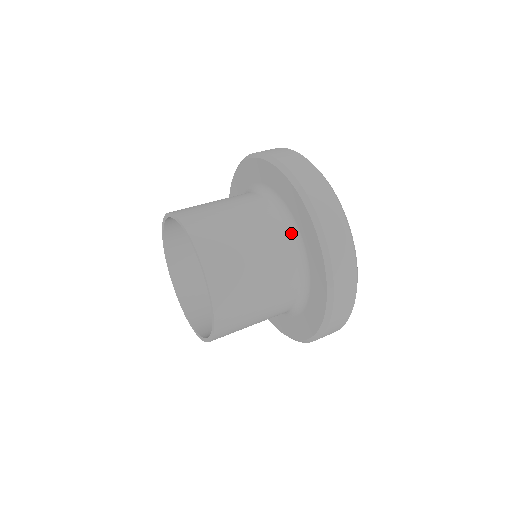
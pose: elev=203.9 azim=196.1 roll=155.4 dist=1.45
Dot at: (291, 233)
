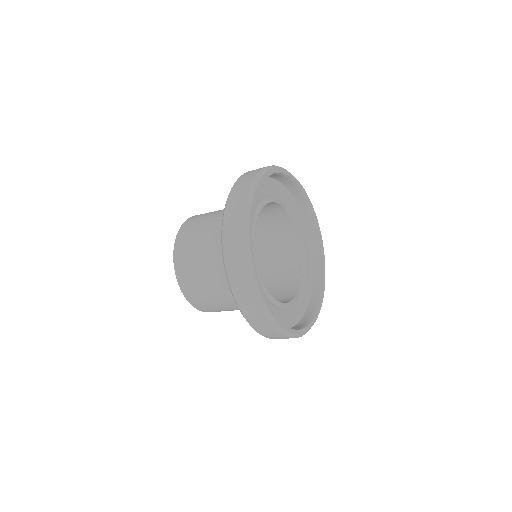
Dot at: occluded
